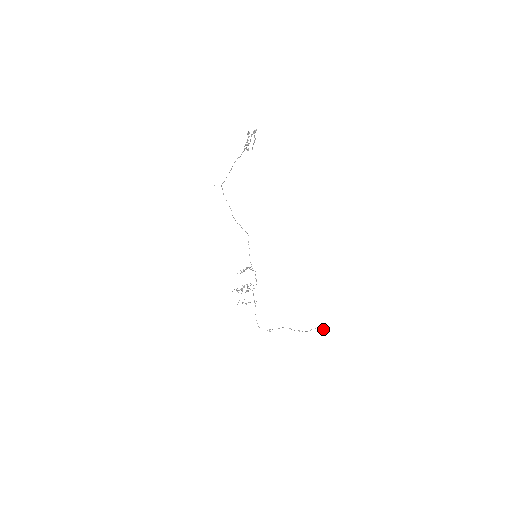
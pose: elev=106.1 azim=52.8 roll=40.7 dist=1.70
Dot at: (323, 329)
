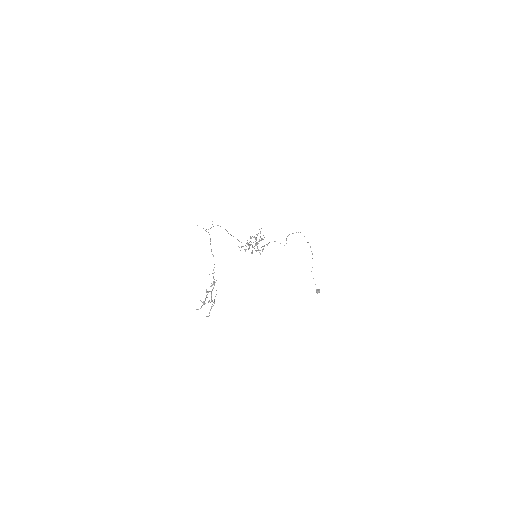
Dot at: (317, 293)
